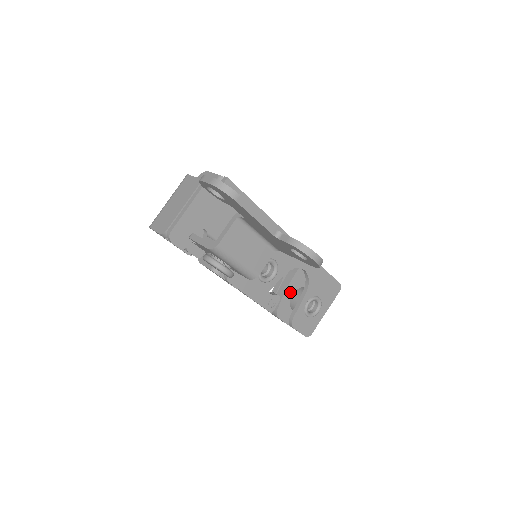
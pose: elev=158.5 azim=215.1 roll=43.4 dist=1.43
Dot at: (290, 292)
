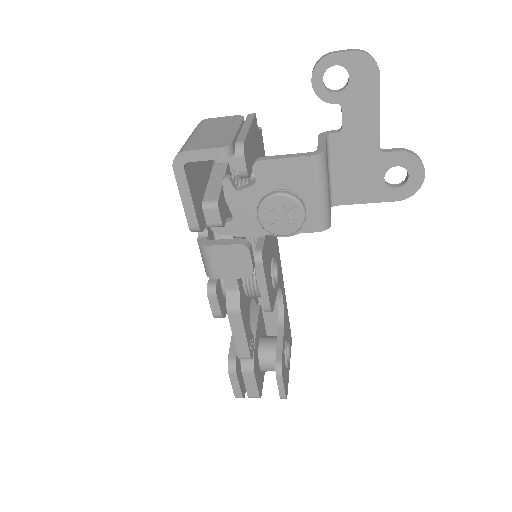
Dot at: (257, 338)
